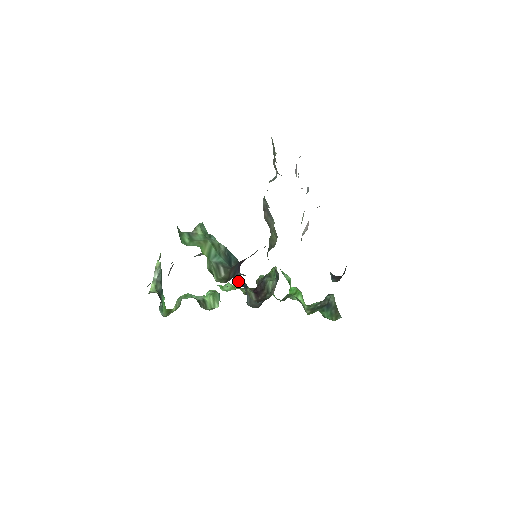
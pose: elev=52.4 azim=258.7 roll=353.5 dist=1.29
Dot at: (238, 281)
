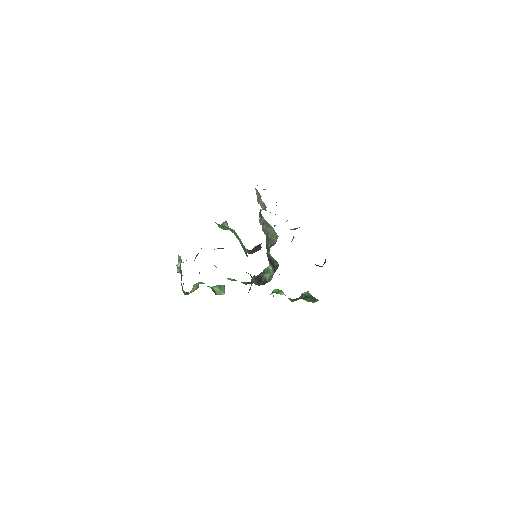
Dot at: occluded
